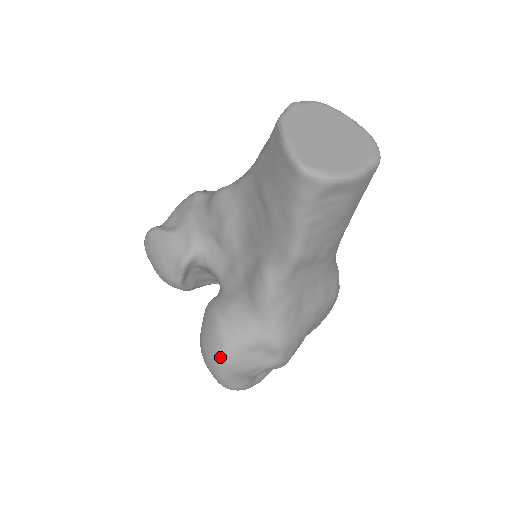
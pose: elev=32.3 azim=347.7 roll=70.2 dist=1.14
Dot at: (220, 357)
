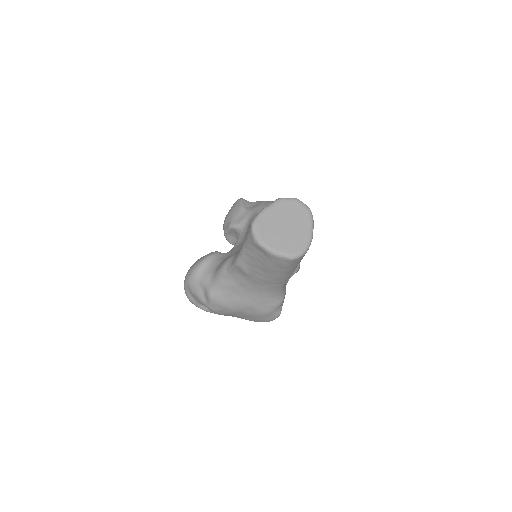
Dot at: (189, 274)
